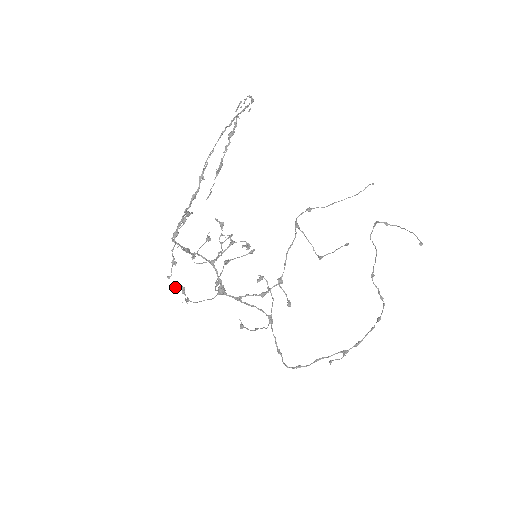
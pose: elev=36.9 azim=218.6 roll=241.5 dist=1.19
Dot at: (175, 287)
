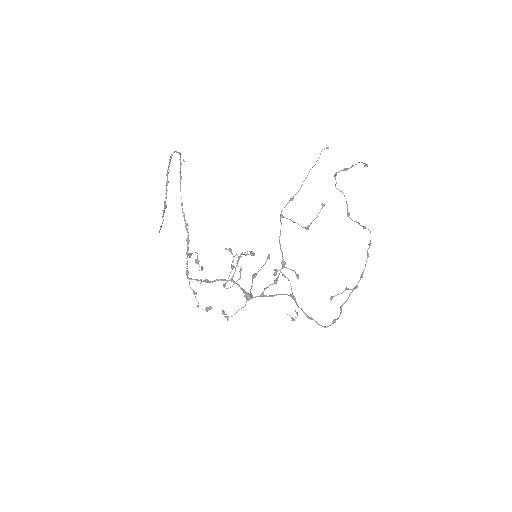
Dot at: occluded
